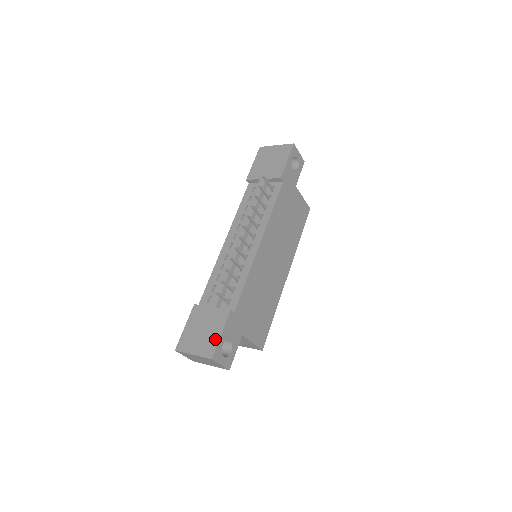
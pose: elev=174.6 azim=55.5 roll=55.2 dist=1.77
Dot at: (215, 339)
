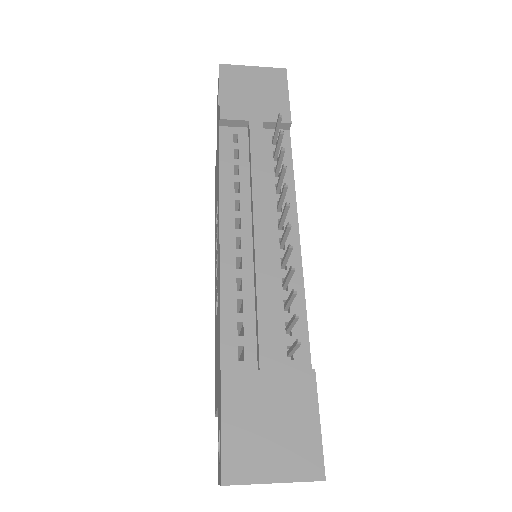
Dot at: (312, 436)
